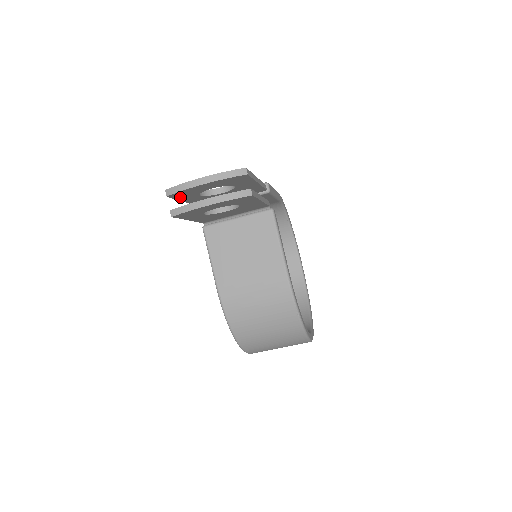
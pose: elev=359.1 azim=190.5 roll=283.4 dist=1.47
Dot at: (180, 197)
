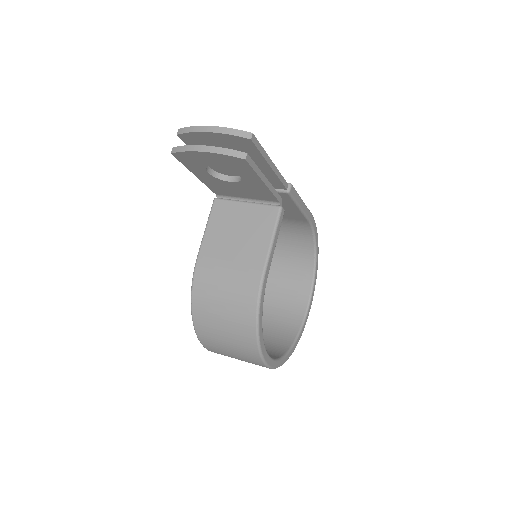
Dot at: occluded
